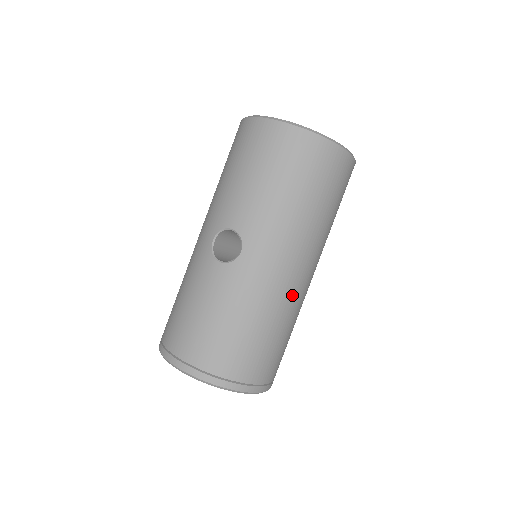
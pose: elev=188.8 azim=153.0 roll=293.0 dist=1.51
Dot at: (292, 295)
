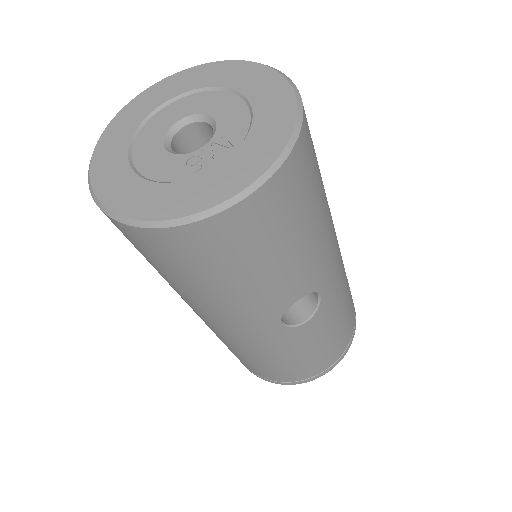
Dot at: occluded
